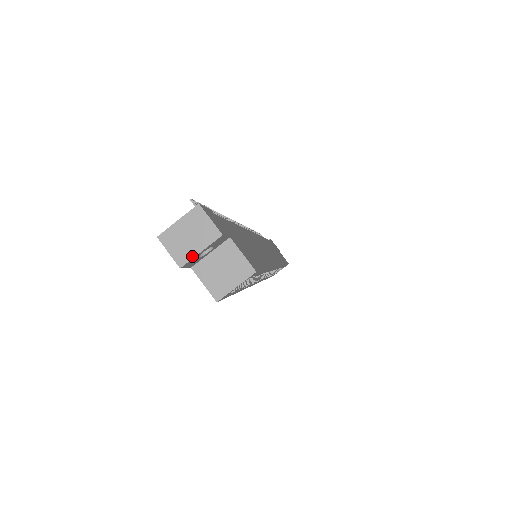
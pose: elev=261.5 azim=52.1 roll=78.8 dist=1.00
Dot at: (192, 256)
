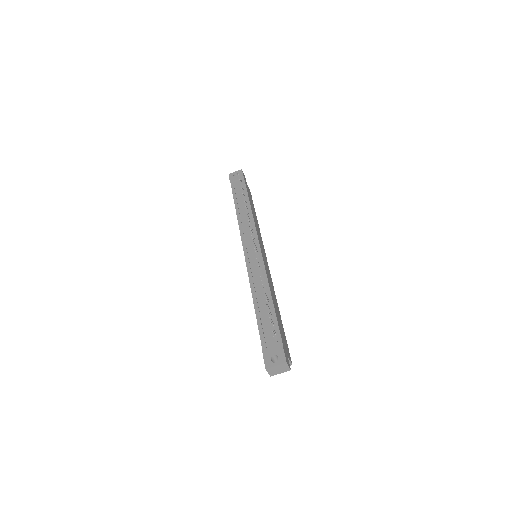
Dot at: occluded
